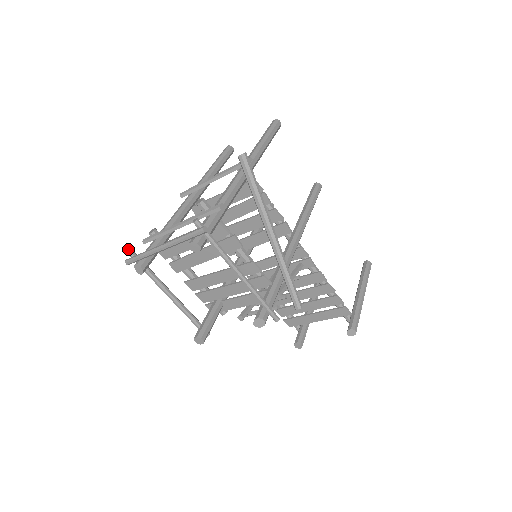
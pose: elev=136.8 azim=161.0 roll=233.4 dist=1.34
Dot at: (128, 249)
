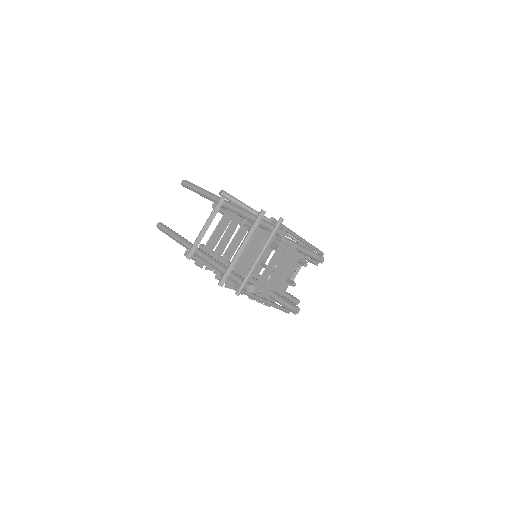
Dot at: (231, 286)
